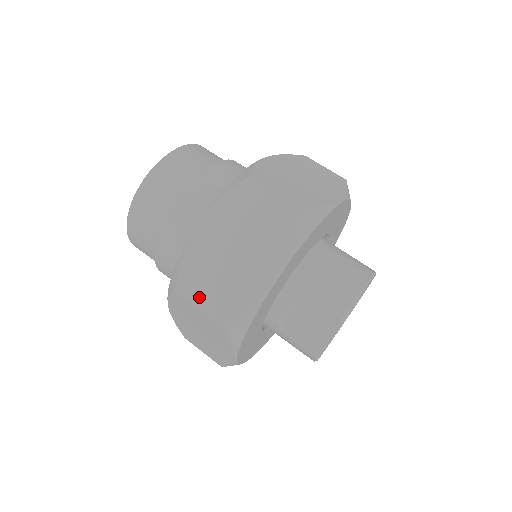
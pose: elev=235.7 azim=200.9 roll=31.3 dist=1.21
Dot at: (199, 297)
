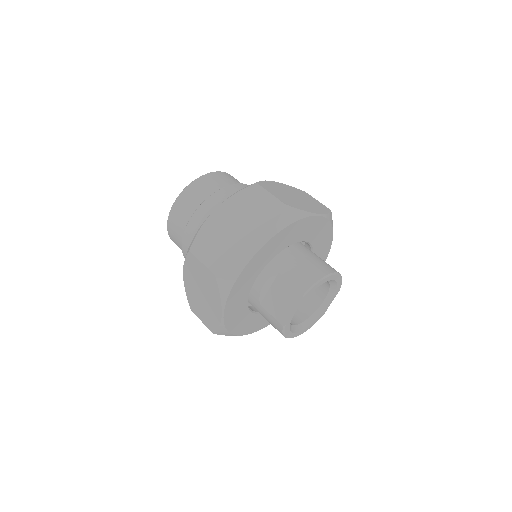
Dot at: (204, 256)
